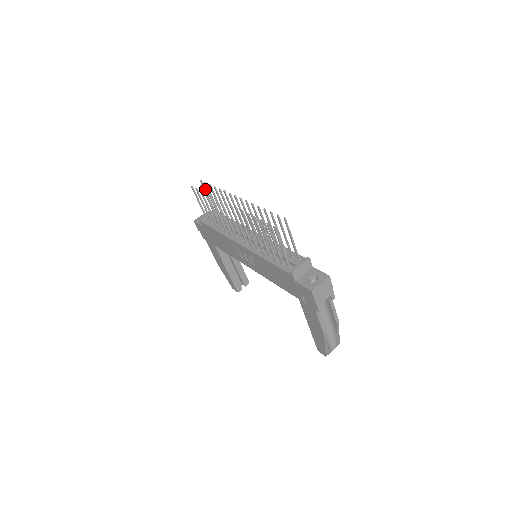
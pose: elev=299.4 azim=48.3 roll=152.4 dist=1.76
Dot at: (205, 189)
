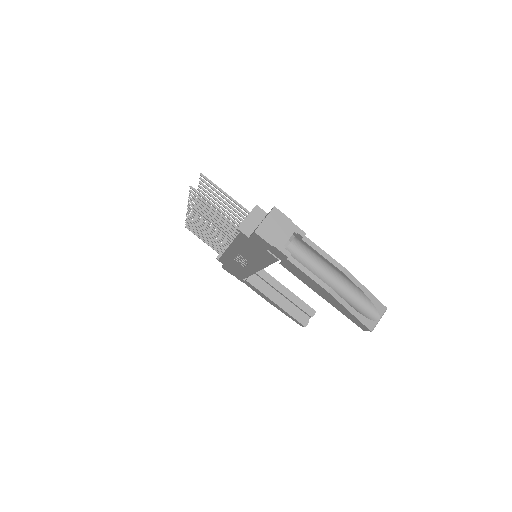
Dot at: occluded
